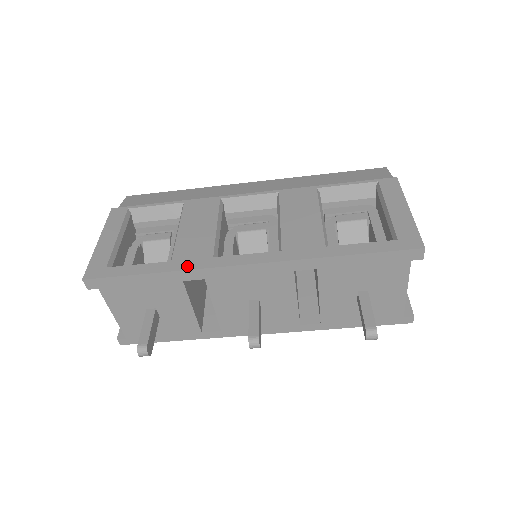
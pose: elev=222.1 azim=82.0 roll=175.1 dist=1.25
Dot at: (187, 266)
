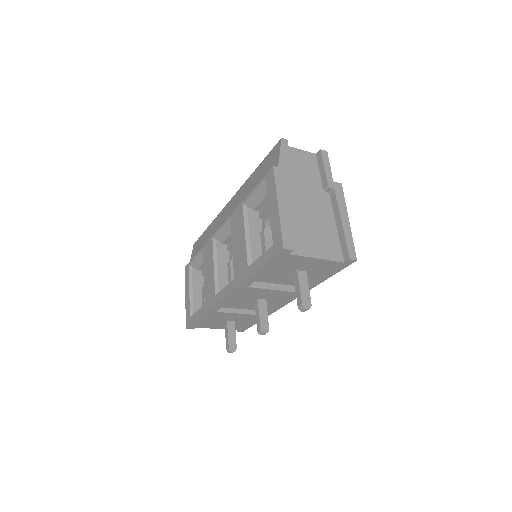
Dot at: (209, 306)
